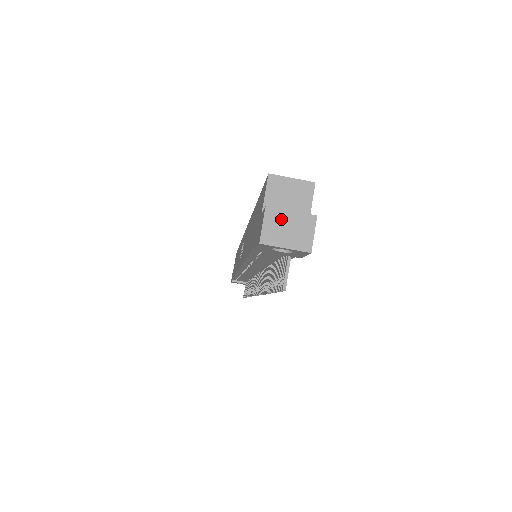
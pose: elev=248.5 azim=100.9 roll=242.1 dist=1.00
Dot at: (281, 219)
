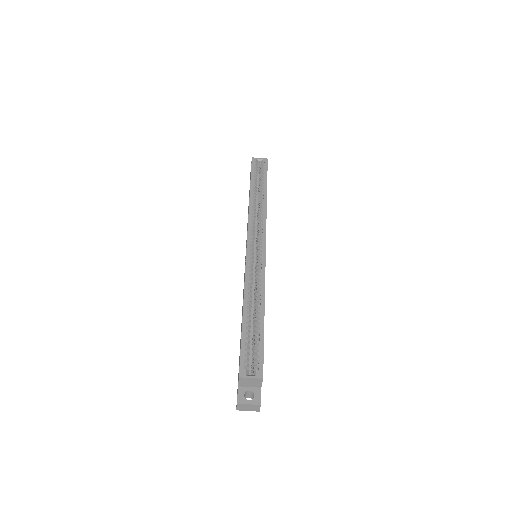
Dot at: (245, 406)
